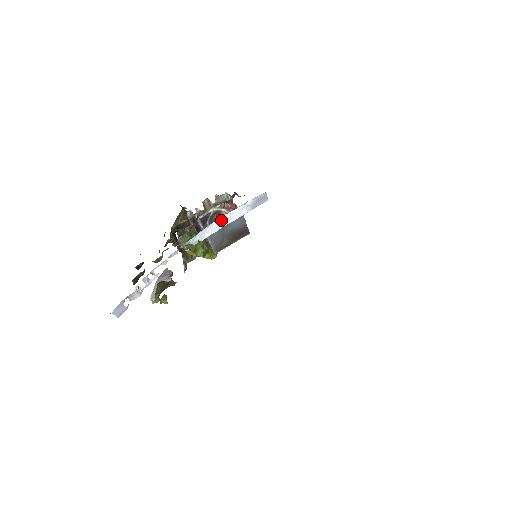
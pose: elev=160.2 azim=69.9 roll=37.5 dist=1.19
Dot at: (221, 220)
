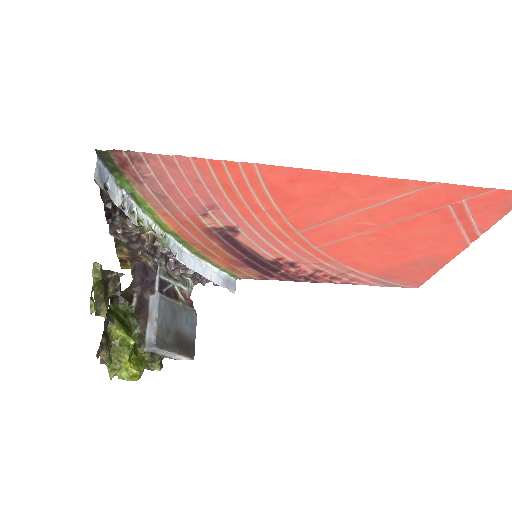
Dot at: (198, 262)
